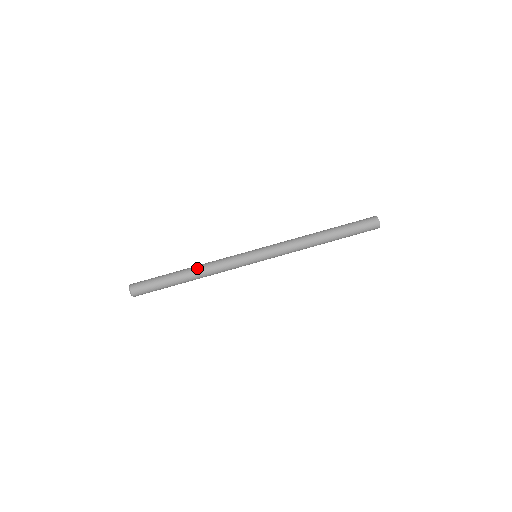
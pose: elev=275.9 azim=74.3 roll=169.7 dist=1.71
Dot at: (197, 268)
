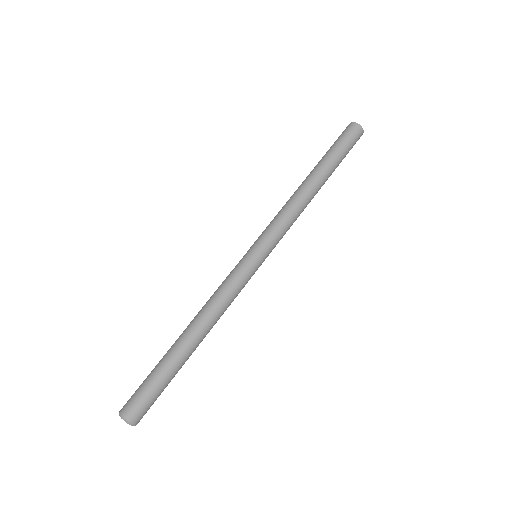
Dot at: (198, 323)
